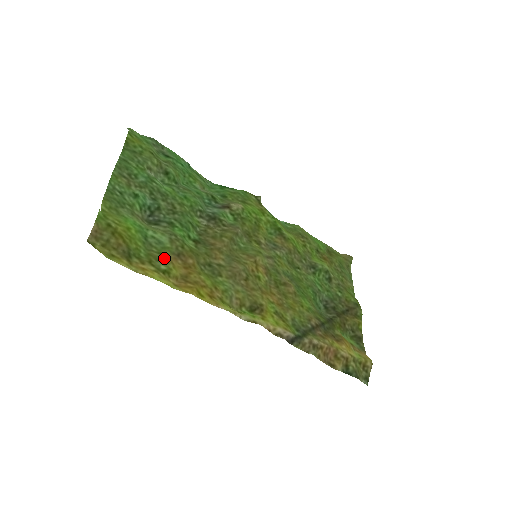
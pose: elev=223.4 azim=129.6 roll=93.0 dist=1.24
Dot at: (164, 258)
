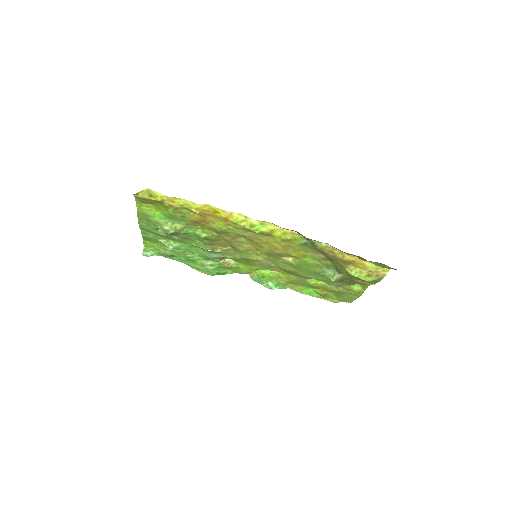
Dot at: (185, 216)
